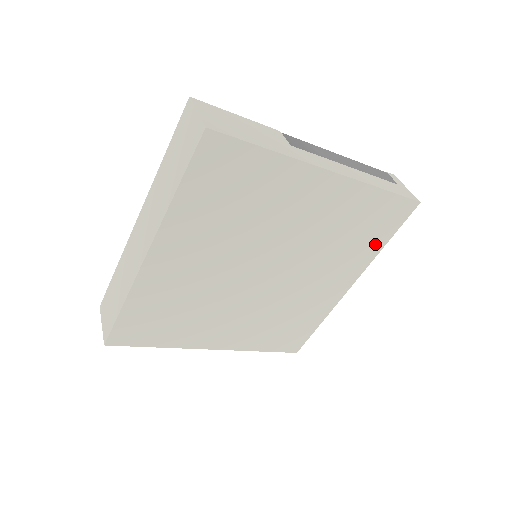
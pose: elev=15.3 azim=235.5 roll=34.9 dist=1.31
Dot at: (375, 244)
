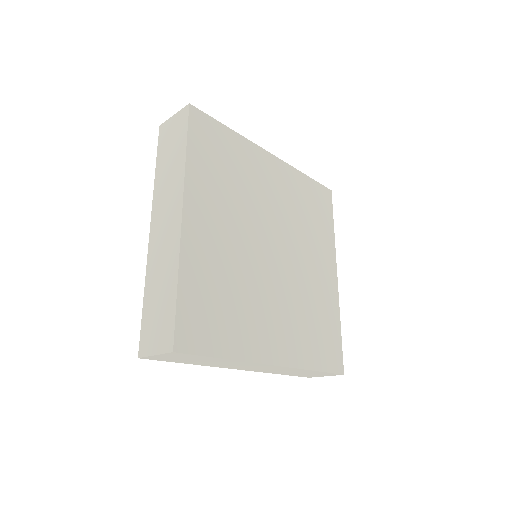
Dot at: (328, 228)
